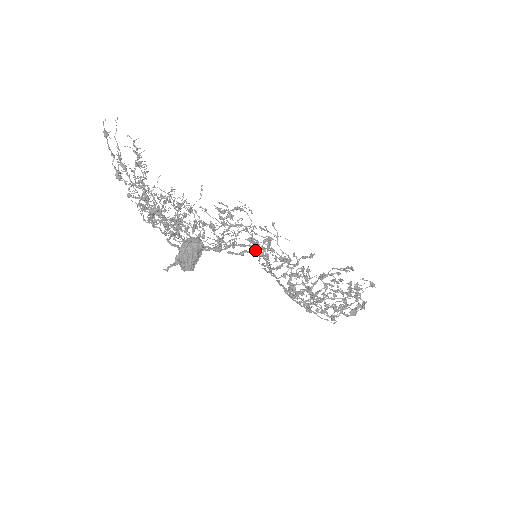
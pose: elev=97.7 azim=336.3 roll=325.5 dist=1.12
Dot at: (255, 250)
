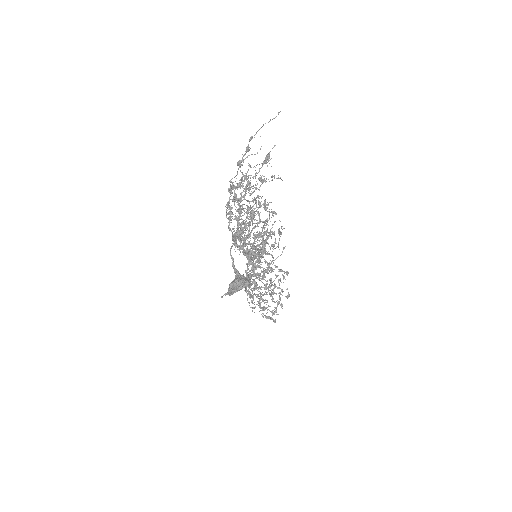
Dot at: (259, 254)
